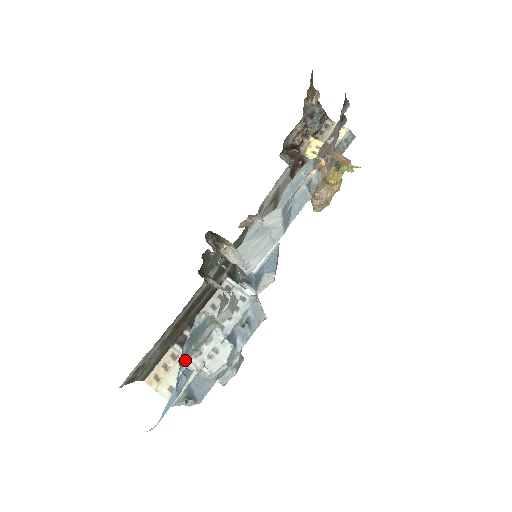
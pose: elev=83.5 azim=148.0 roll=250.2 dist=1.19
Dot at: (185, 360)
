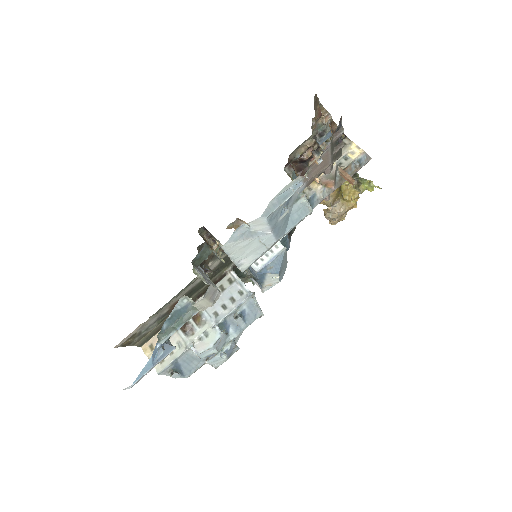
Dot at: (164, 336)
